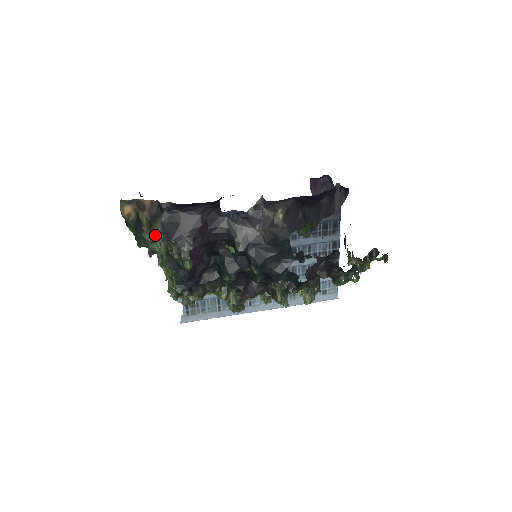
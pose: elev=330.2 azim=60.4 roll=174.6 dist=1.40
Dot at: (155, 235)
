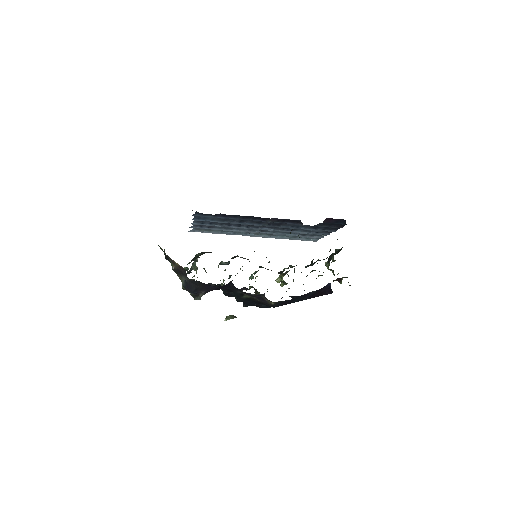
Dot at: (179, 277)
